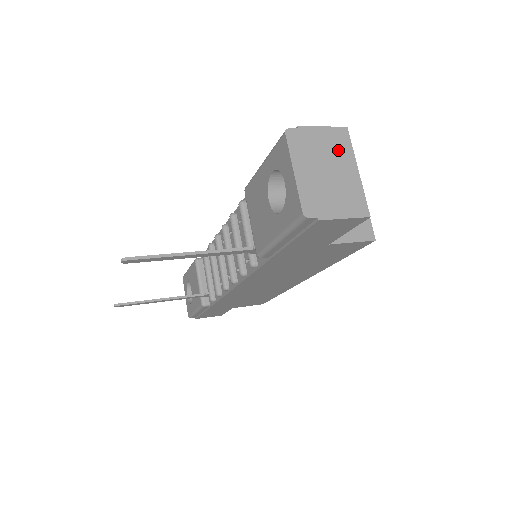
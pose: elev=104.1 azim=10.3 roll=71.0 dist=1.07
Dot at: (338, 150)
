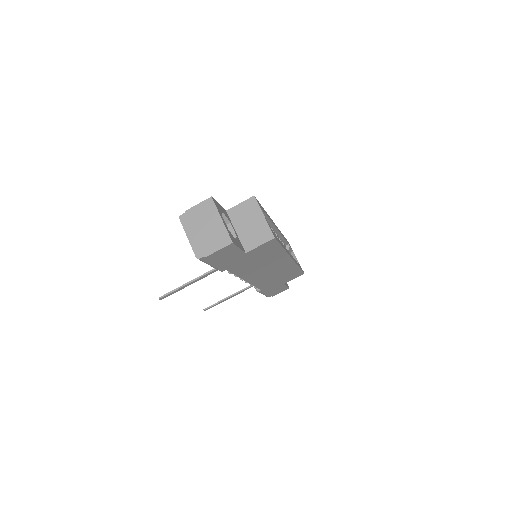
Dot at: (208, 213)
